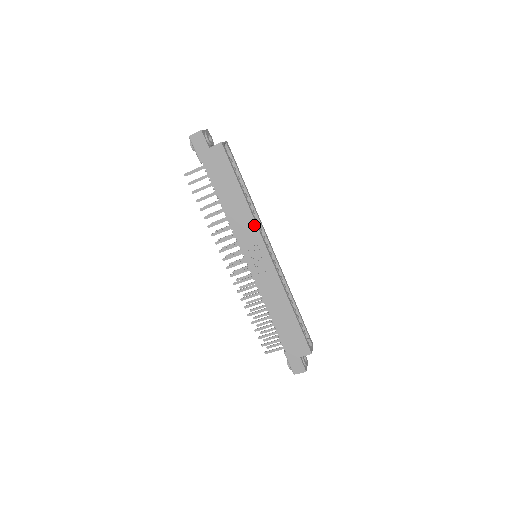
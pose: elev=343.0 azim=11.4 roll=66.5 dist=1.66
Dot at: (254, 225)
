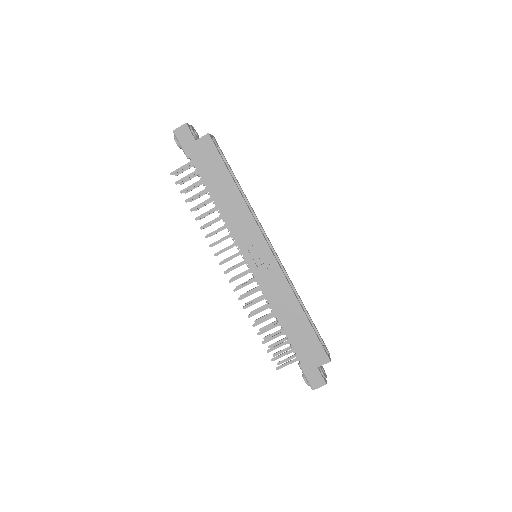
Dot at: (251, 219)
